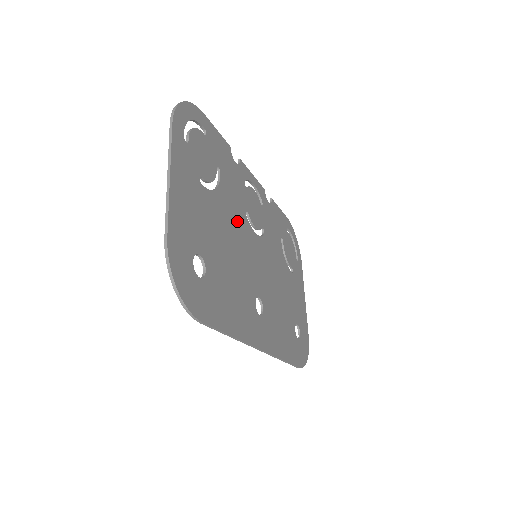
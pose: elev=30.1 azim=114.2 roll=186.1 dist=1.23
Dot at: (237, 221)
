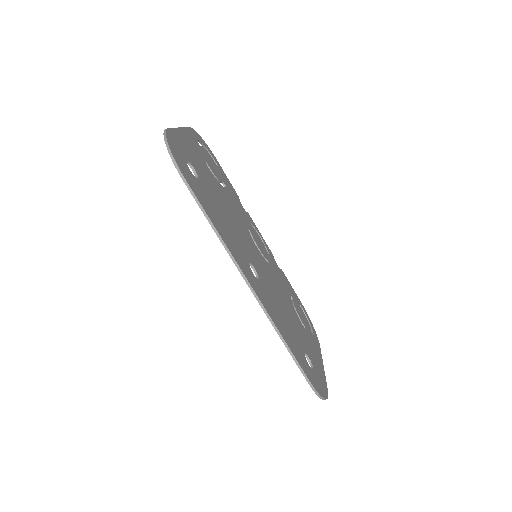
Dot at: (238, 217)
